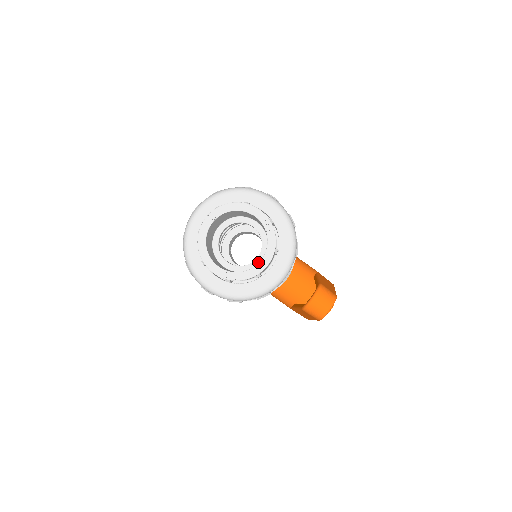
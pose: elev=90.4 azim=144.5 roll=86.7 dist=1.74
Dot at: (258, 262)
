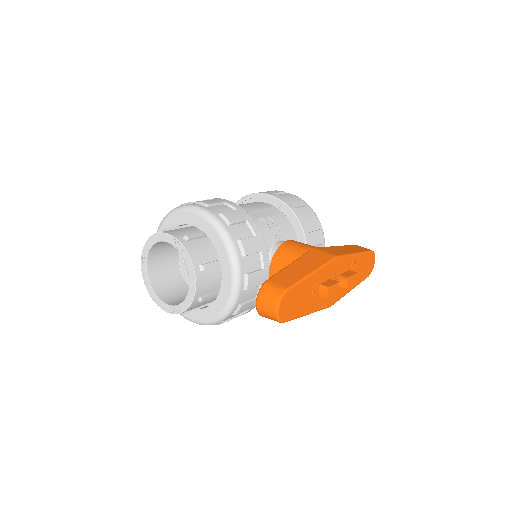
Dot at: occluded
